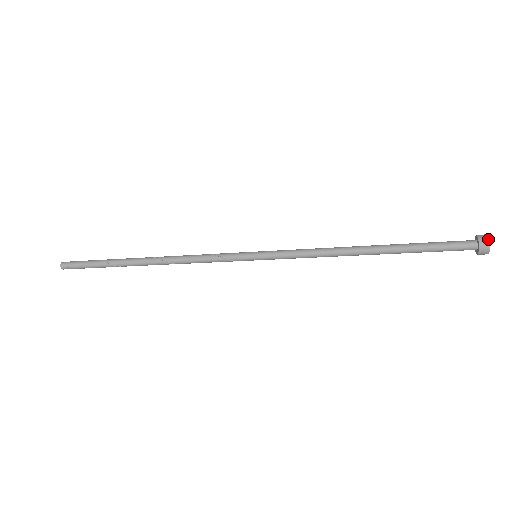
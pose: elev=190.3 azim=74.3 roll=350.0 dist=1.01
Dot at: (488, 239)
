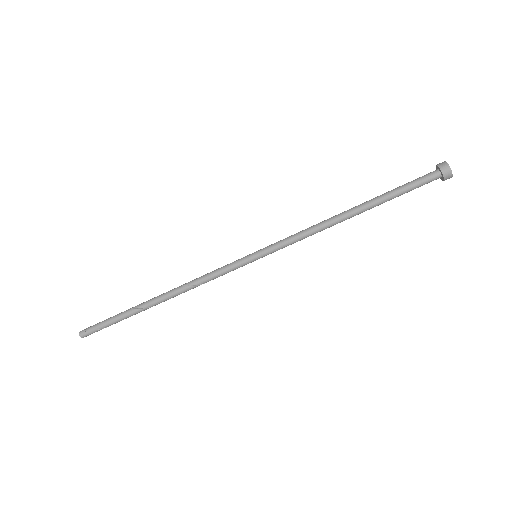
Dot at: occluded
